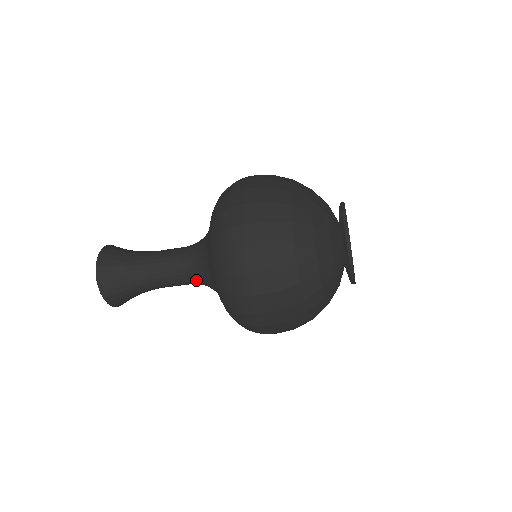
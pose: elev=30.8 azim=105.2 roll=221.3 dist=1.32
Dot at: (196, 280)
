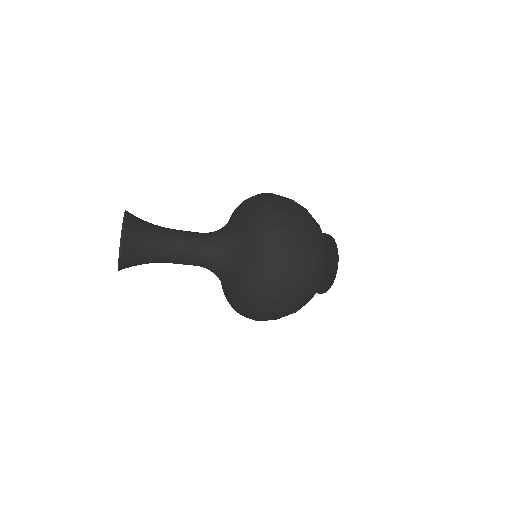
Dot at: (210, 259)
